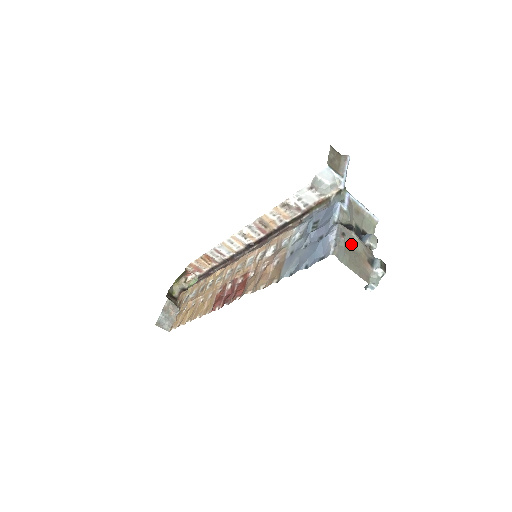
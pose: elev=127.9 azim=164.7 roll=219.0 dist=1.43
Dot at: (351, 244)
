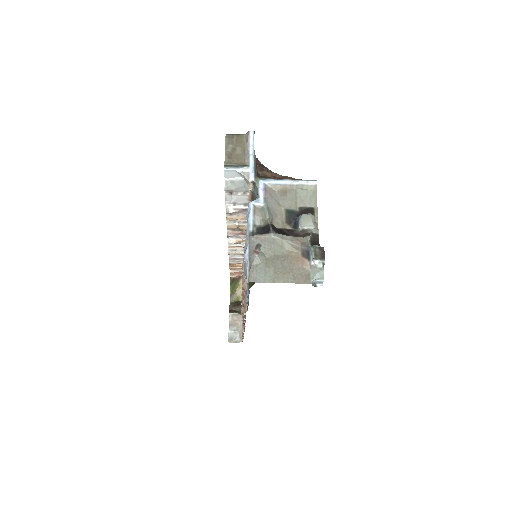
Dot at: (273, 250)
